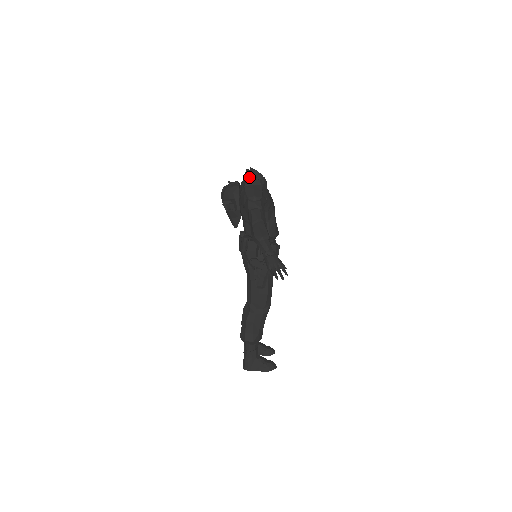
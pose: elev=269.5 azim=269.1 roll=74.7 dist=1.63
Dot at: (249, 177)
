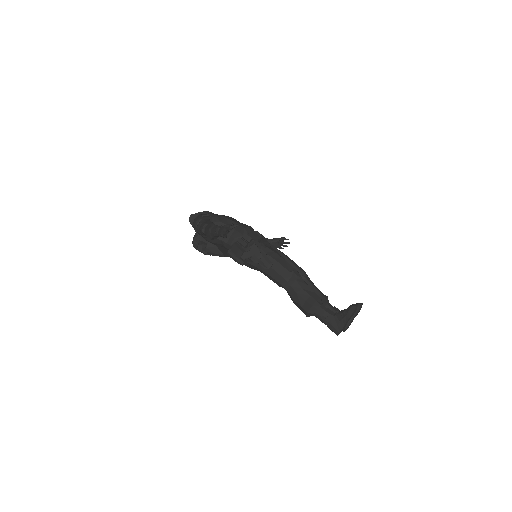
Dot at: (189, 219)
